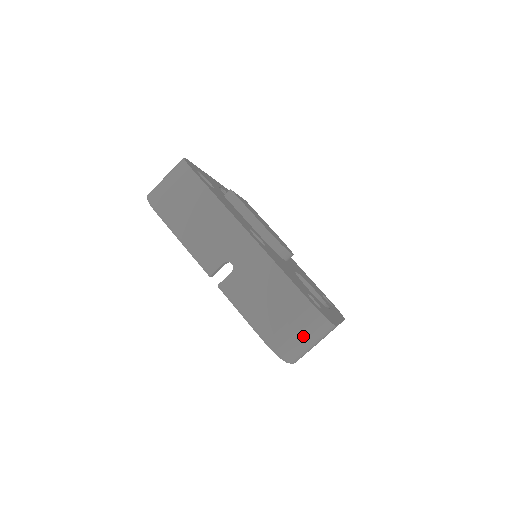
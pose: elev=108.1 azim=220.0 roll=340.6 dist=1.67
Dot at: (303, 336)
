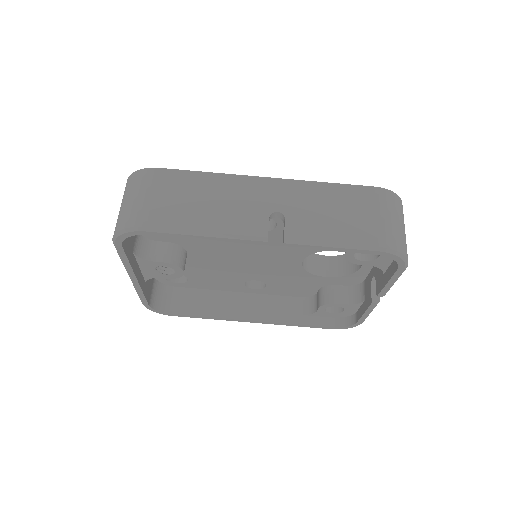
Dot at: (397, 221)
